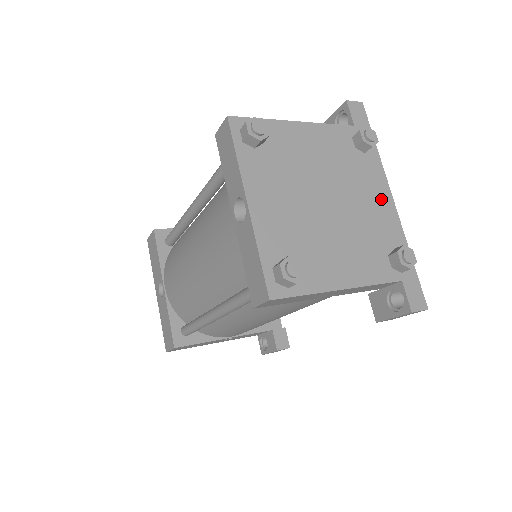
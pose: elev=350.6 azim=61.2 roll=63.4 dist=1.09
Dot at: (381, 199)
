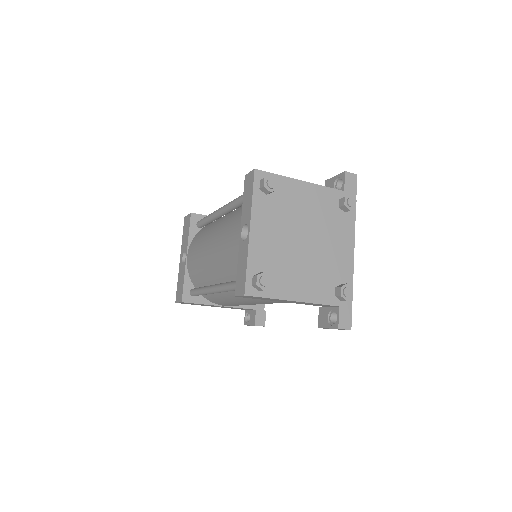
Dot at: (345, 248)
